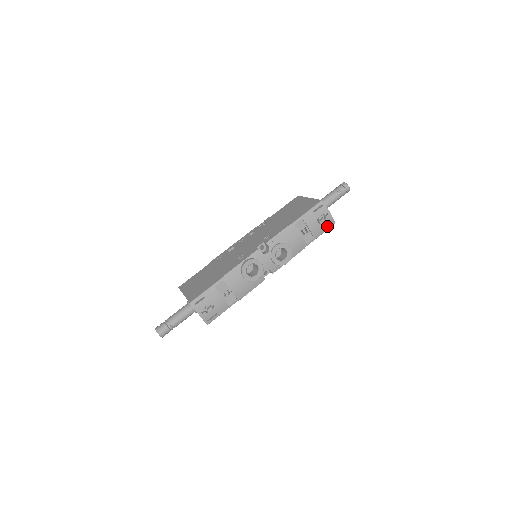
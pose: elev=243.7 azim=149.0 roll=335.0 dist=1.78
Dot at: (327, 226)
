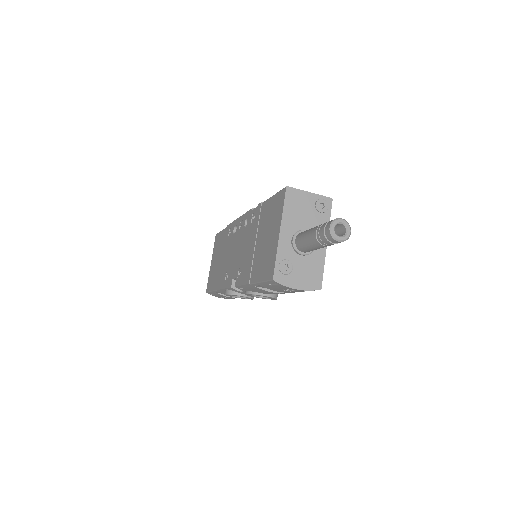
Dot at: occluded
